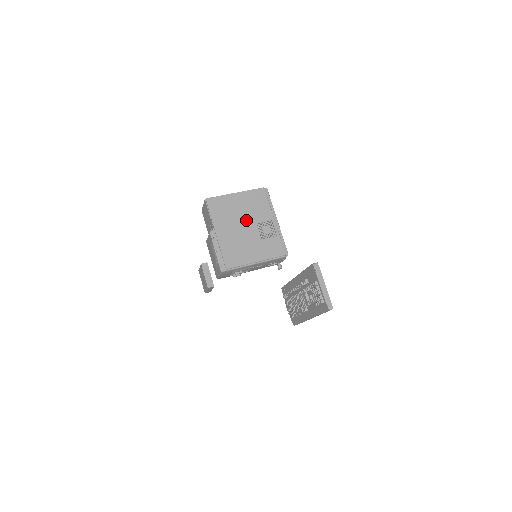
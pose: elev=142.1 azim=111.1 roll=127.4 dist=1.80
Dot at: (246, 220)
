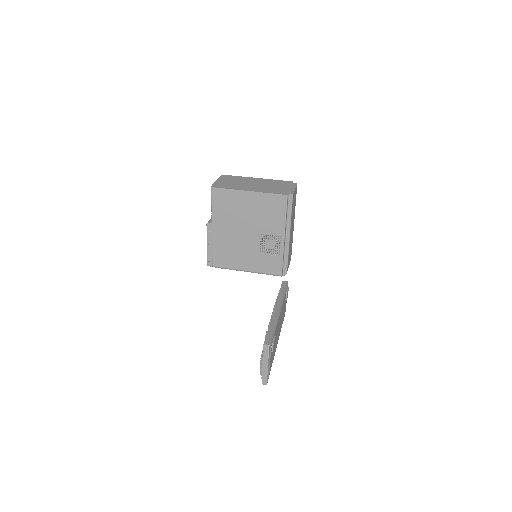
Dot at: (250, 226)
